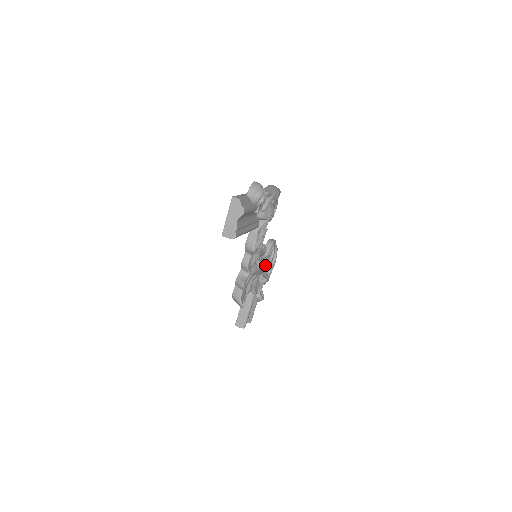
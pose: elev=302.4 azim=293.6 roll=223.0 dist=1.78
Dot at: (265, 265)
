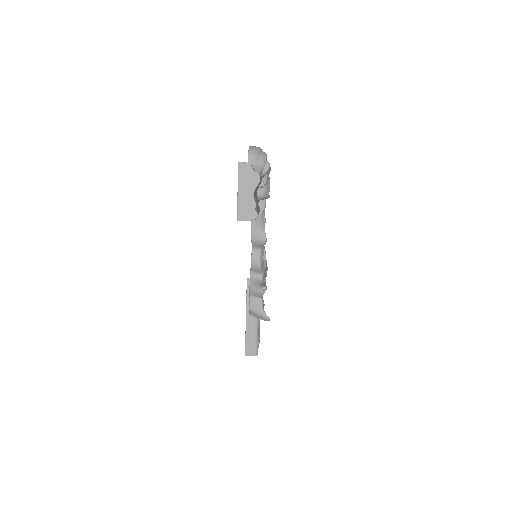
Dot at: occluded
